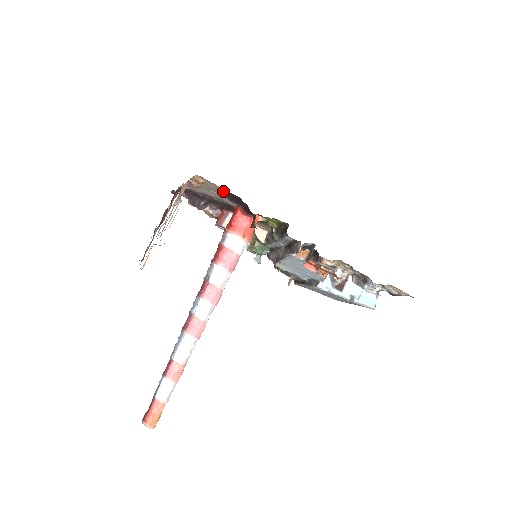
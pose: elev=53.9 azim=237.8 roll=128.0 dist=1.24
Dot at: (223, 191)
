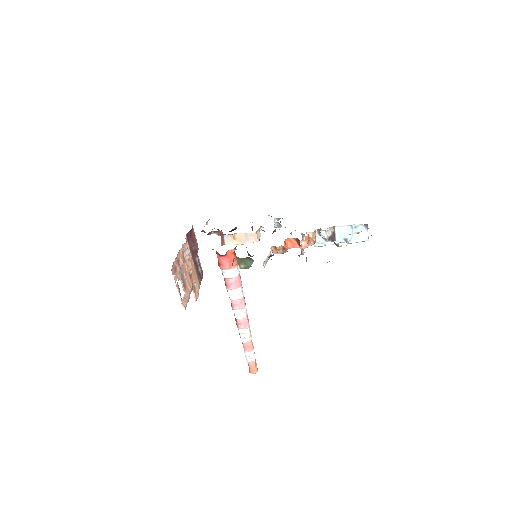
Dot at: occluded
